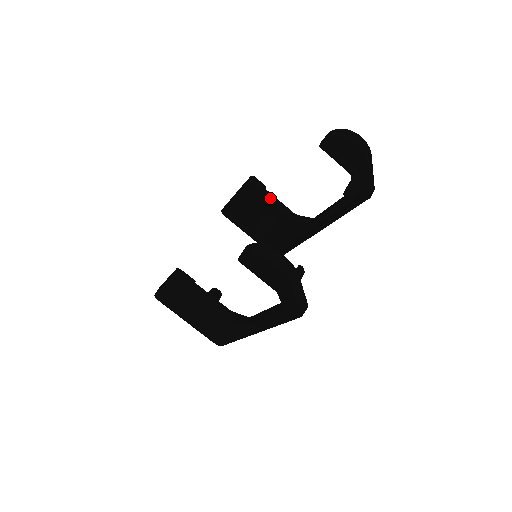
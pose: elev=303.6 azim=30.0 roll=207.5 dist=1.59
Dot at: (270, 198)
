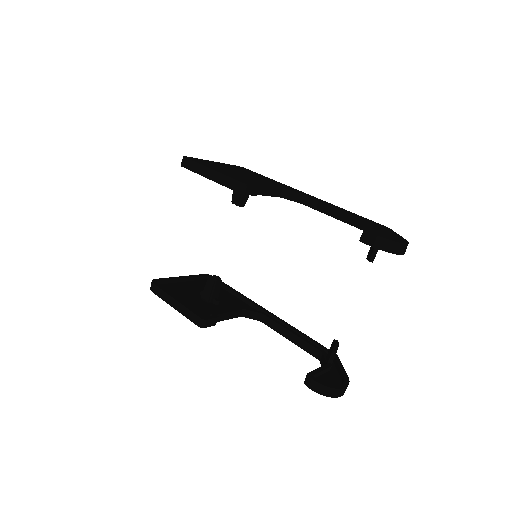
Dot at: (261, 191)
